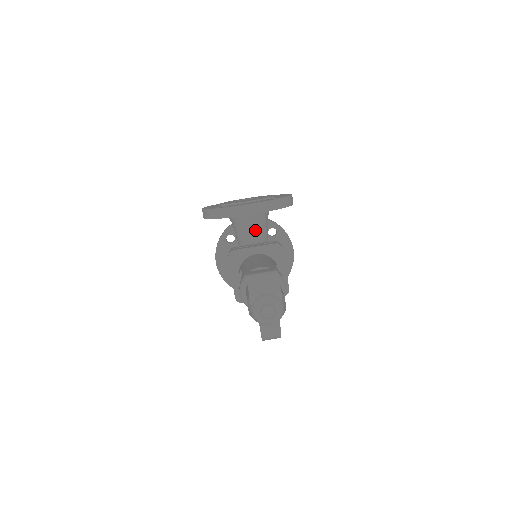
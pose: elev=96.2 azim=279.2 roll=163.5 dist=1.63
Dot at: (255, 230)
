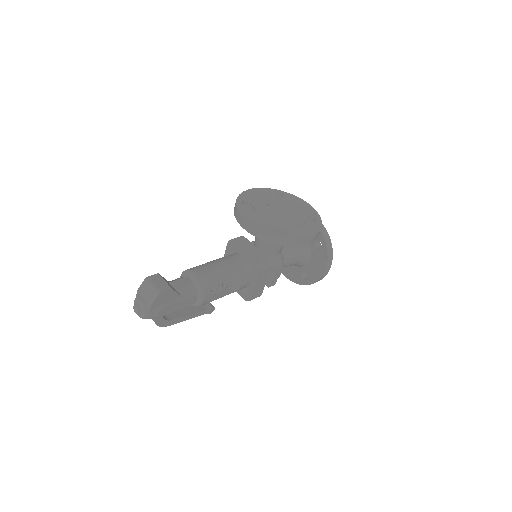
Dot at: occluded
